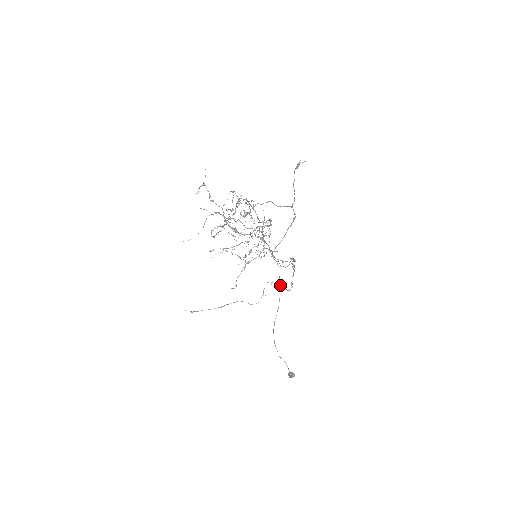
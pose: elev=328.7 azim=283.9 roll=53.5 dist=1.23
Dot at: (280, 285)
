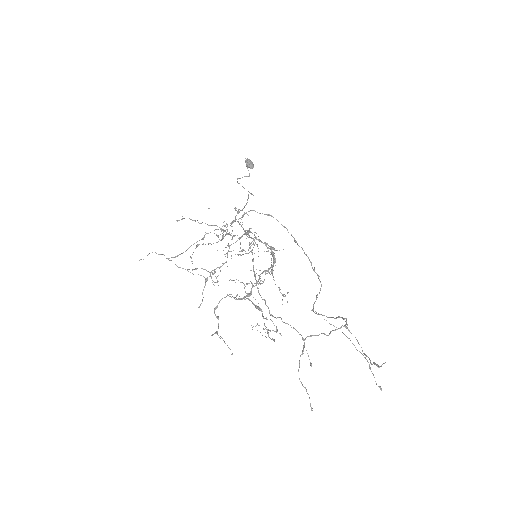
Dot at: occluded
